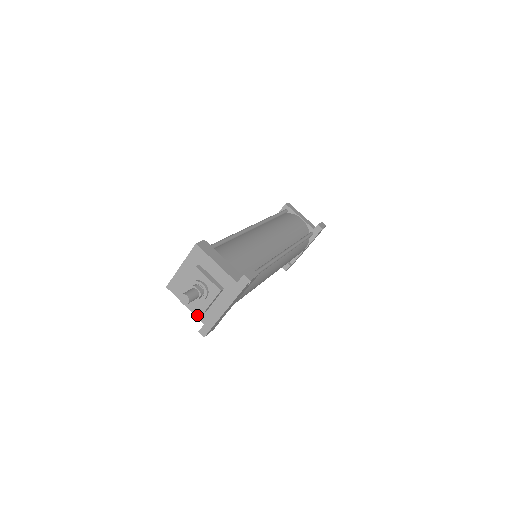
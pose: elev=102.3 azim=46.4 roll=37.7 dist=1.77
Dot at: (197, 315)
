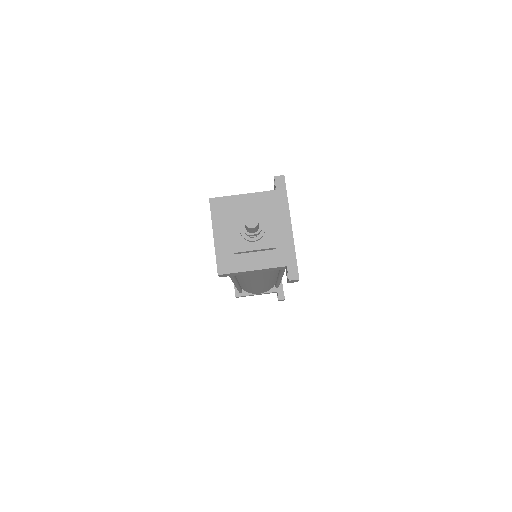
Dot at: (272, 265)
